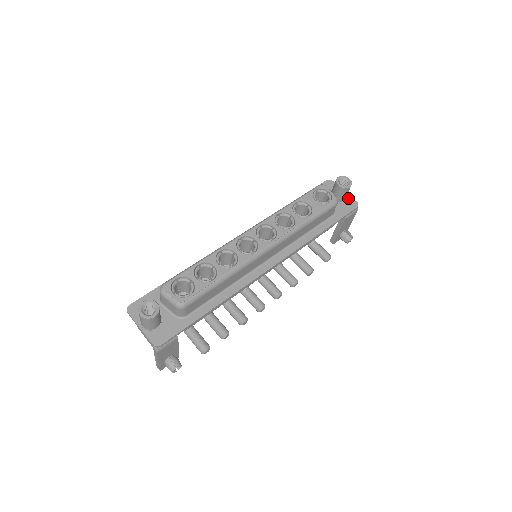
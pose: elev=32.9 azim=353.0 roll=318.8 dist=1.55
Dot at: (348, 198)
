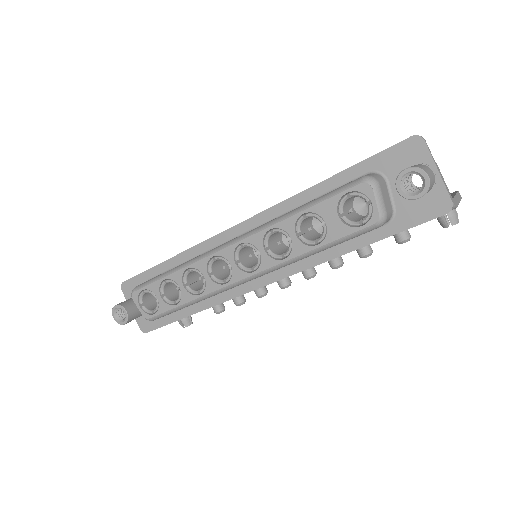
Dot at: (437, 189)
